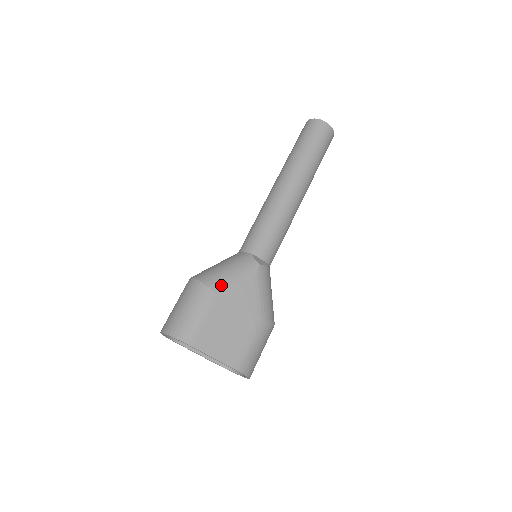
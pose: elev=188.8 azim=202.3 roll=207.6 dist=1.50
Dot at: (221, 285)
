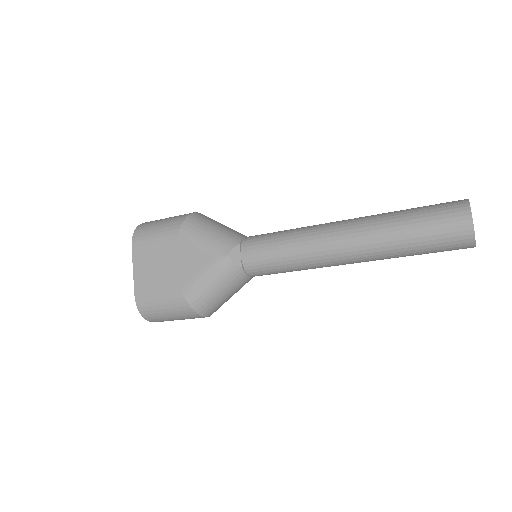
Dot at: (189, 234)
